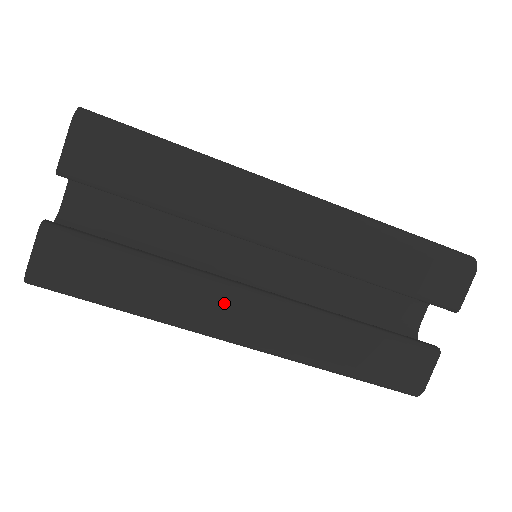
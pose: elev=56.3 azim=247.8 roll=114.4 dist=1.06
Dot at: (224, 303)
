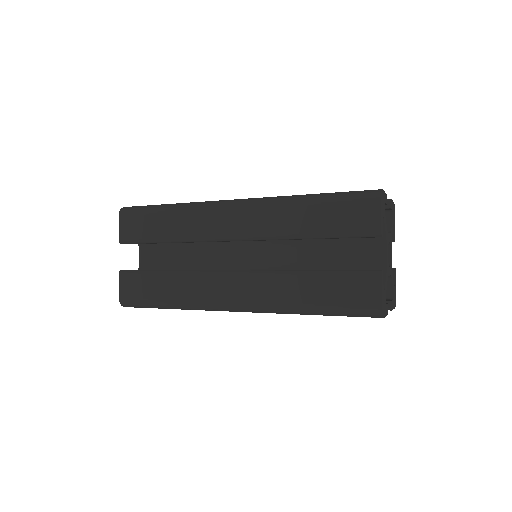
Dot at: occluded
